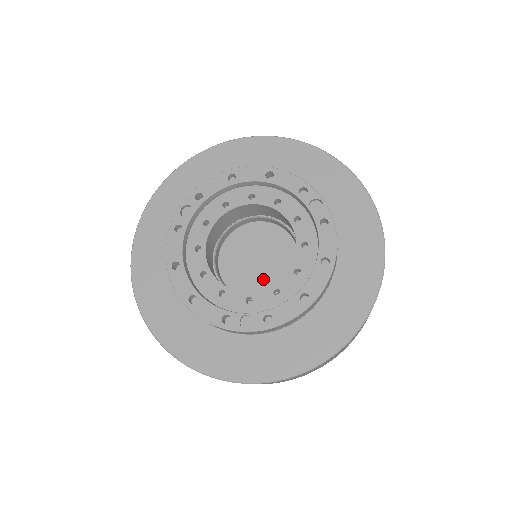
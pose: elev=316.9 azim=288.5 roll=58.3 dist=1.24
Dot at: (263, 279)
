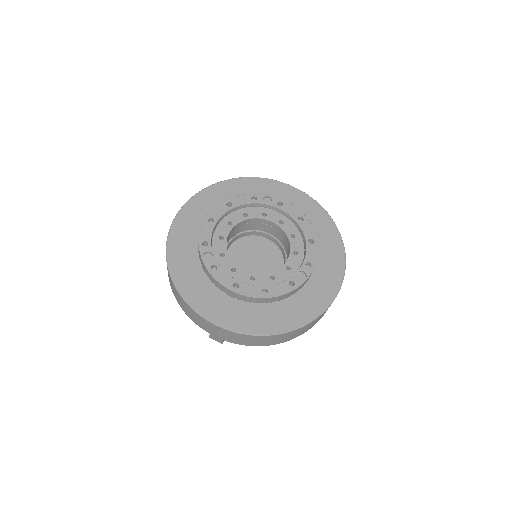
Dot at: (269, 267)
